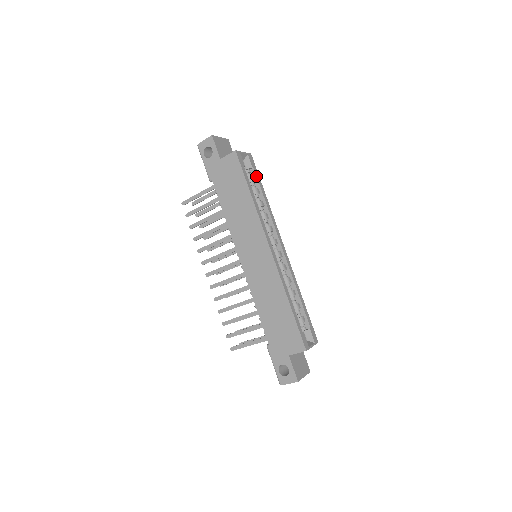
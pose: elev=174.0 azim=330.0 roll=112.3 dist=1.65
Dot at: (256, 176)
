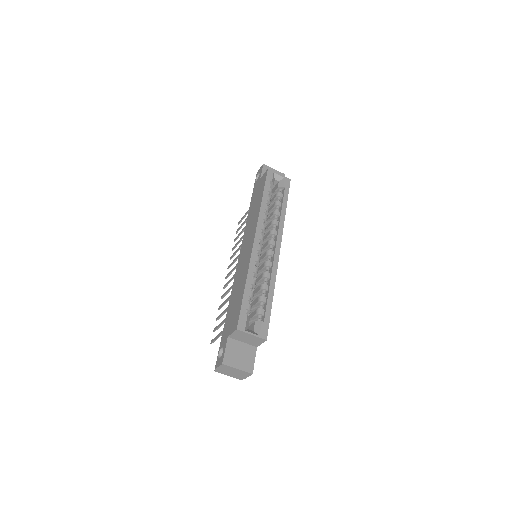
Dot at: (284, 193)
